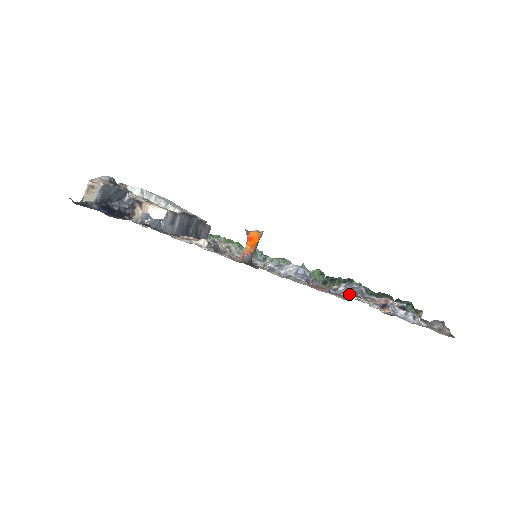
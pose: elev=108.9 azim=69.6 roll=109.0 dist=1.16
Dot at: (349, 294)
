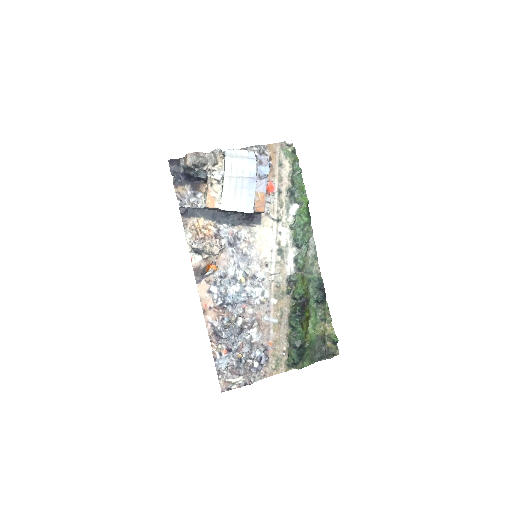
Dot at: (216, 332)
